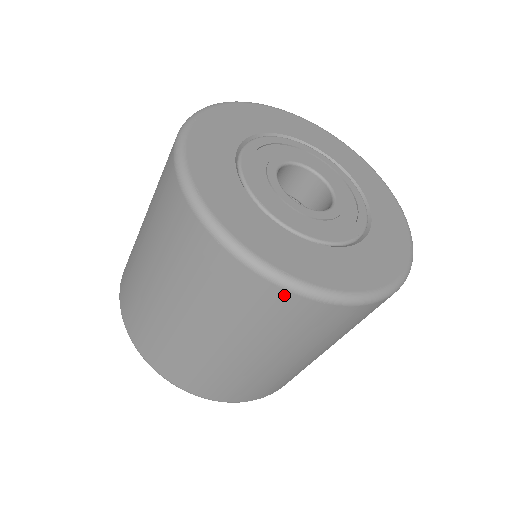
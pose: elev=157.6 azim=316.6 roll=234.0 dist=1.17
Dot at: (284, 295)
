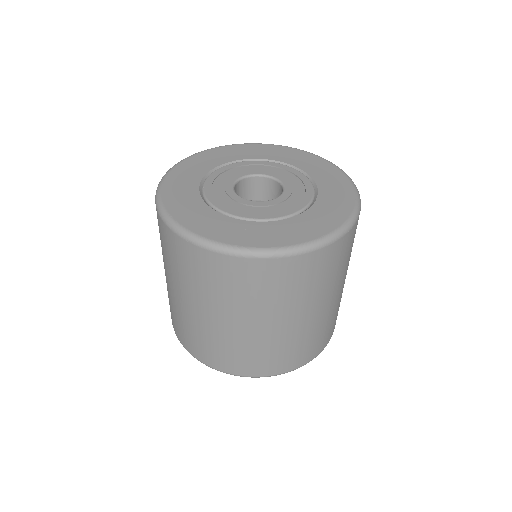
Dot at: (332, 248)
